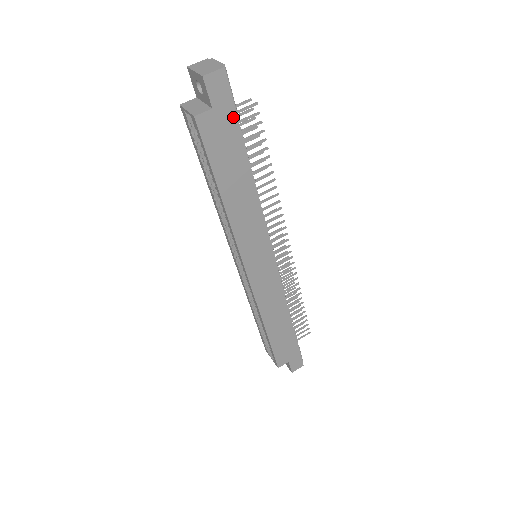
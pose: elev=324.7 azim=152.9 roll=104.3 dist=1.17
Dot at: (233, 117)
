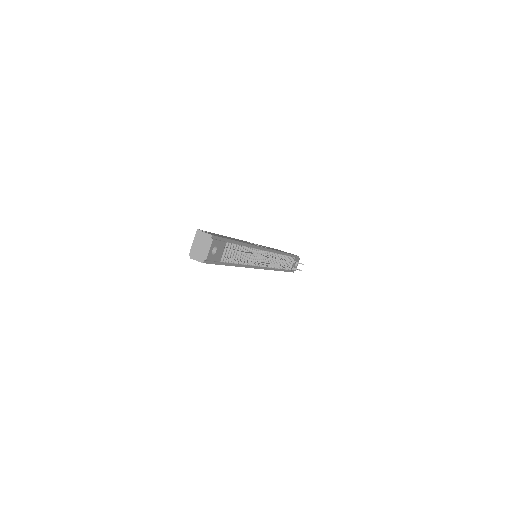
Dot at: (215, 263)
